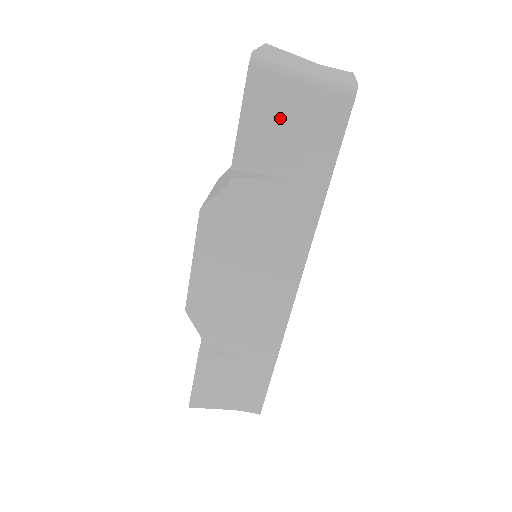
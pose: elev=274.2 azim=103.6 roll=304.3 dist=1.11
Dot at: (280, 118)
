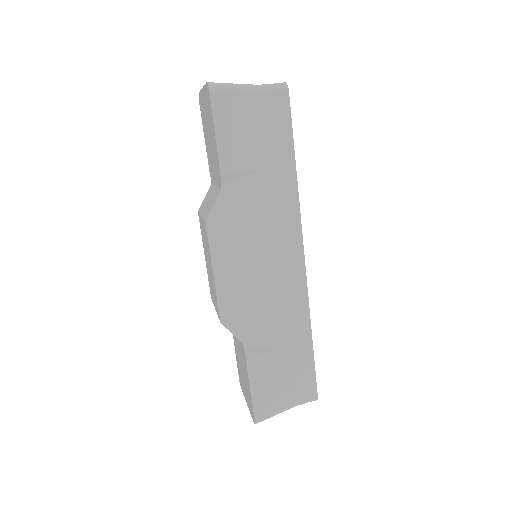
Dot at: (243, 122)
